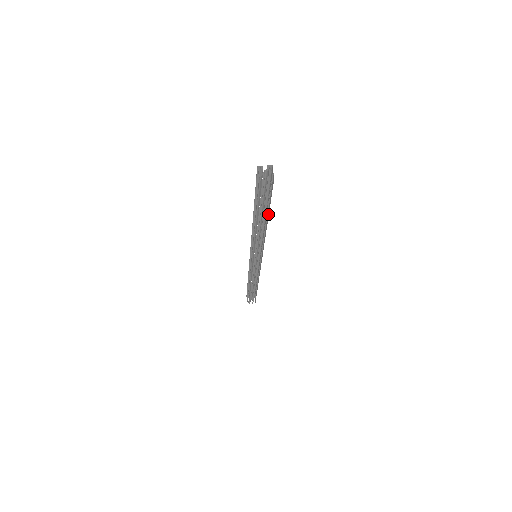
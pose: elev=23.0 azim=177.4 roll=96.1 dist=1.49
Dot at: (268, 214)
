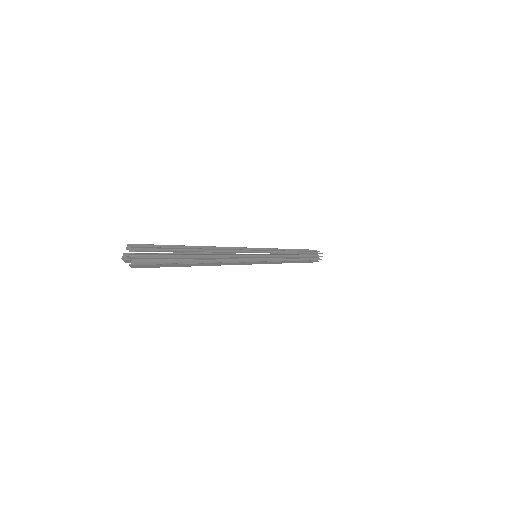
Dot at: (192, 264)
